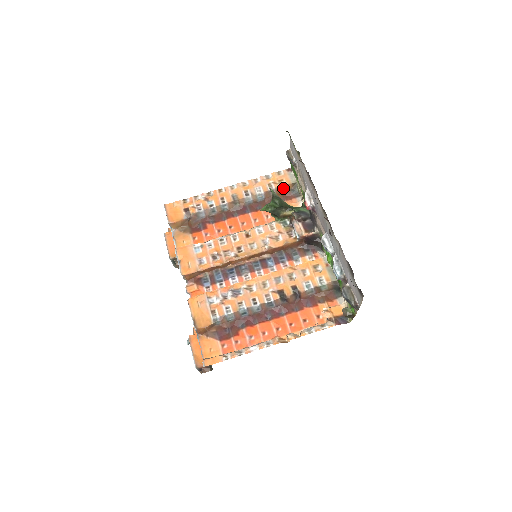
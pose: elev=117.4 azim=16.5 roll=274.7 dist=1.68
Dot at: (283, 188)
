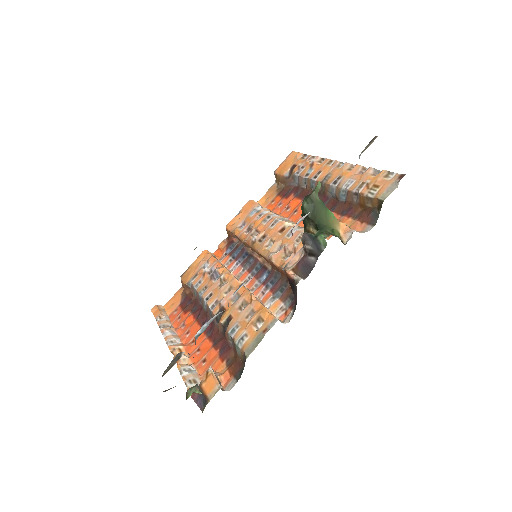
Dot at: (368, 199)
